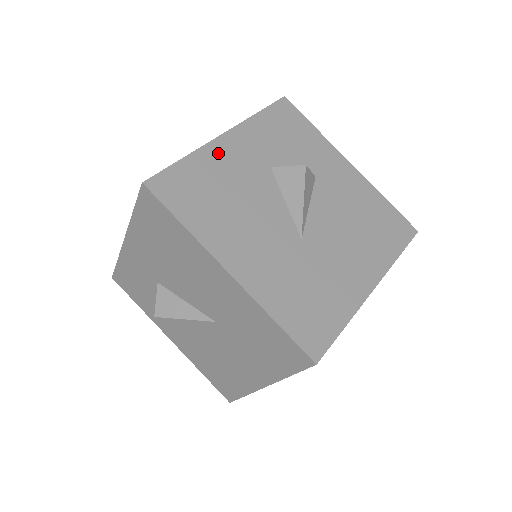
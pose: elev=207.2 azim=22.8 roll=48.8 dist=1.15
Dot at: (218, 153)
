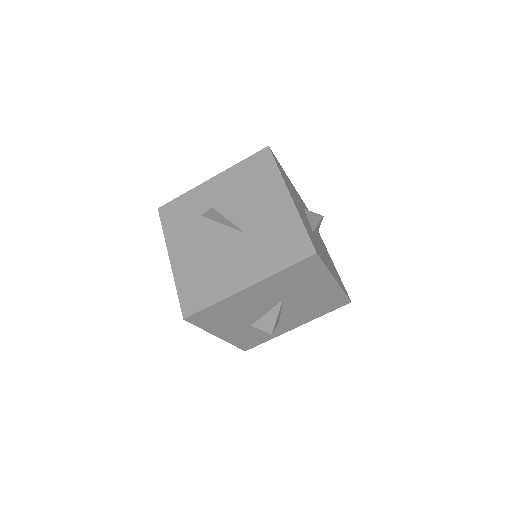
Dot at: (180, 267)
